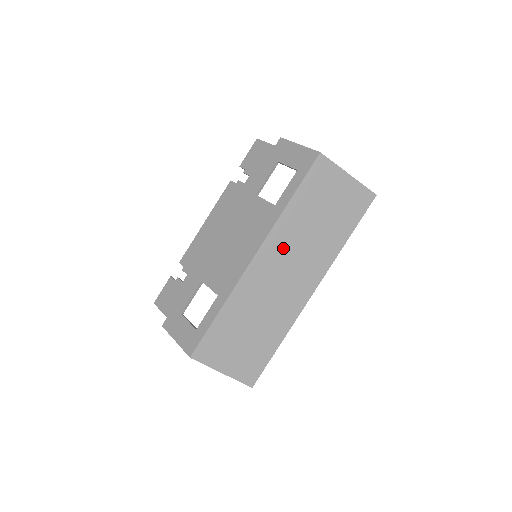
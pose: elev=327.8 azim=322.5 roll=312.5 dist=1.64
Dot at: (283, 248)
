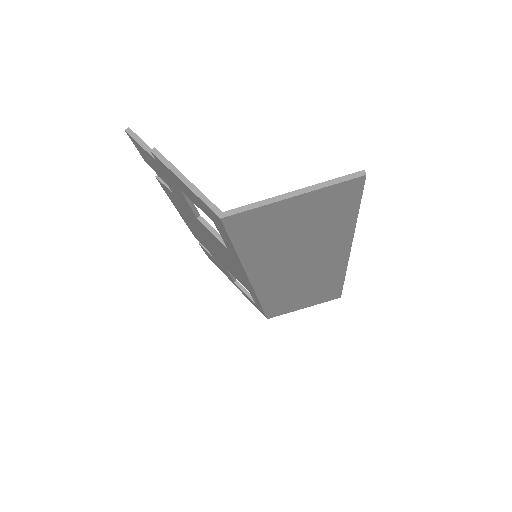
Dot at: (276, 268)
